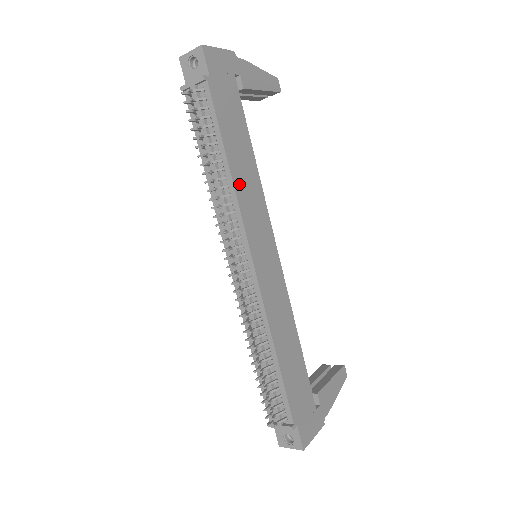
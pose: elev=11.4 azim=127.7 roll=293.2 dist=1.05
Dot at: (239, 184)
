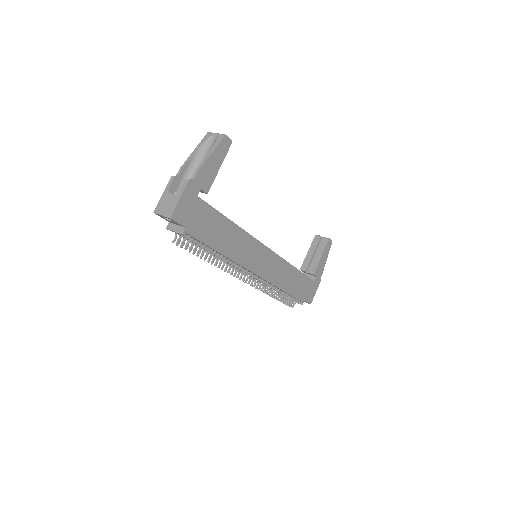
Dot at: (232, 253)
